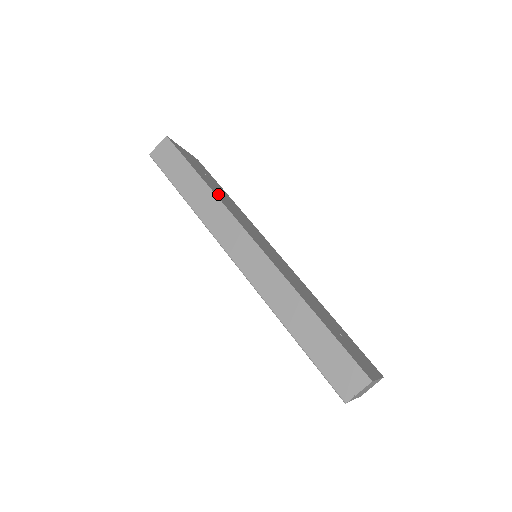
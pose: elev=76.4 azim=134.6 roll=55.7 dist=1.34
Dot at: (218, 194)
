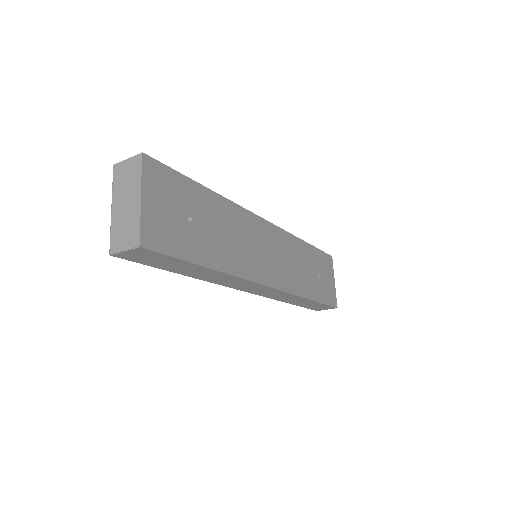
Dot at: (225, 257)
